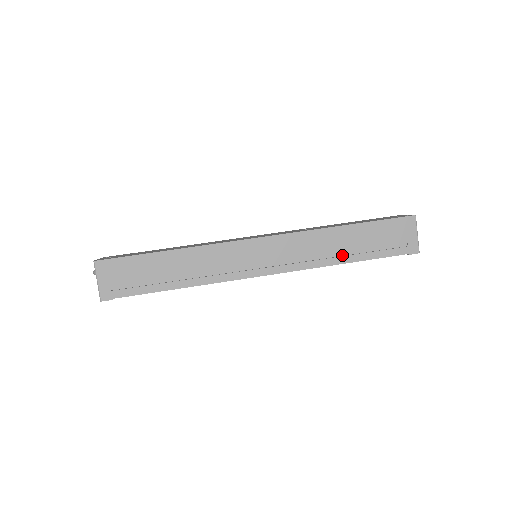
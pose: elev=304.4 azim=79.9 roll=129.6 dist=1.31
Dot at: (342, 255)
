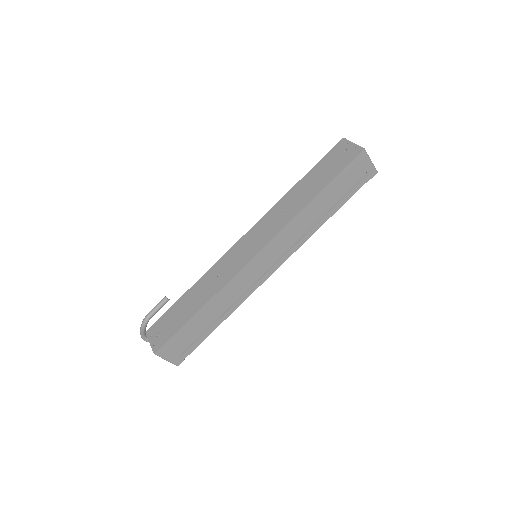
Dot at: (322, 217)
